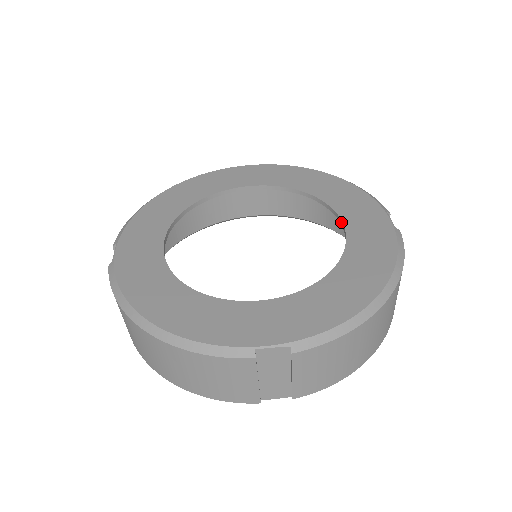
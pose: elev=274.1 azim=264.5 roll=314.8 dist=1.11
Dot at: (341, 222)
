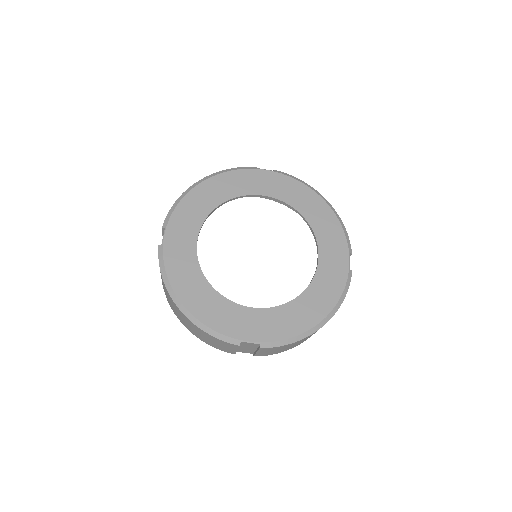
Dot at: (318, 254)
